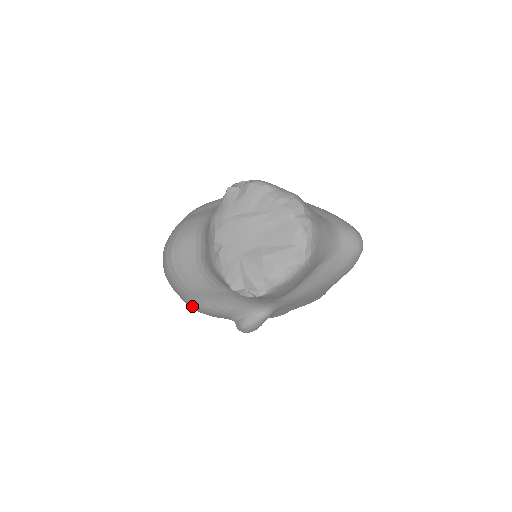
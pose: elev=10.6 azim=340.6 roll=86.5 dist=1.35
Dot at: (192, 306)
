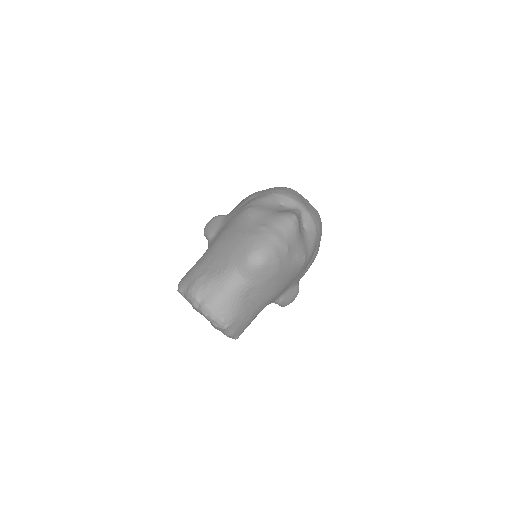
Dot at: occluded
